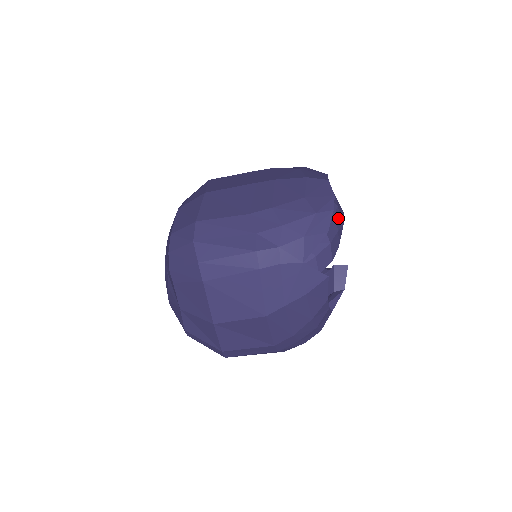
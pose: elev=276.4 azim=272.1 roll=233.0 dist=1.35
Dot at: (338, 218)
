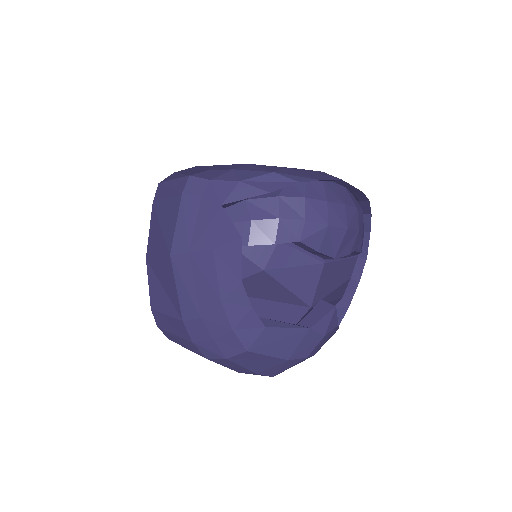
Dot at: (317, 210)
